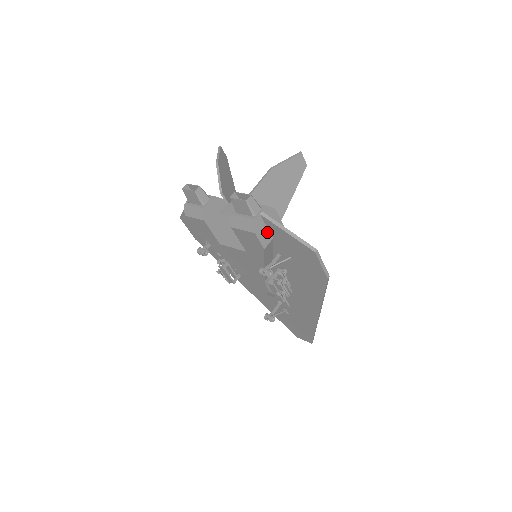
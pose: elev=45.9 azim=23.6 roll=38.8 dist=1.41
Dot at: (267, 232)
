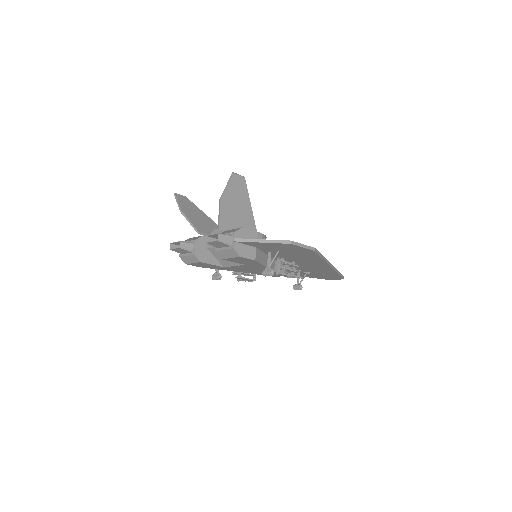
Dot at: (249, 248)
